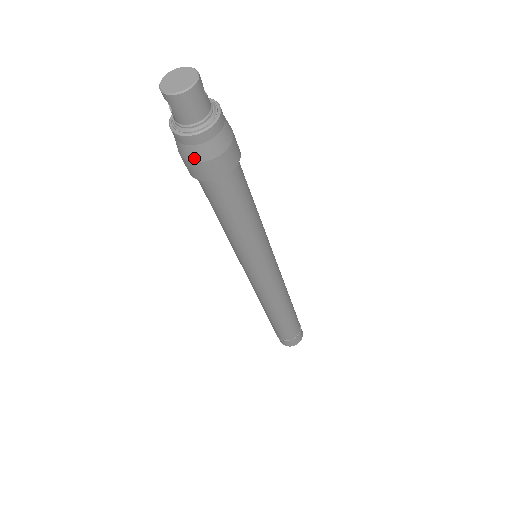
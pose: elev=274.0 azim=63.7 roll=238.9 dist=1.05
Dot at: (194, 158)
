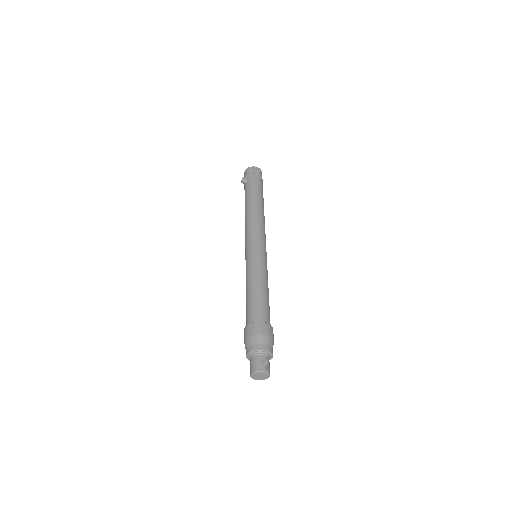
Dot at: occluded
